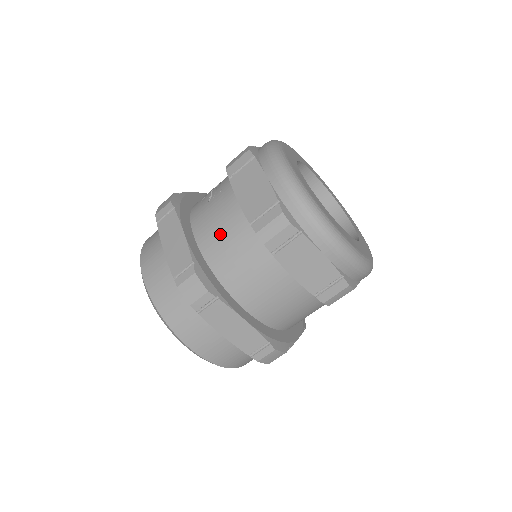
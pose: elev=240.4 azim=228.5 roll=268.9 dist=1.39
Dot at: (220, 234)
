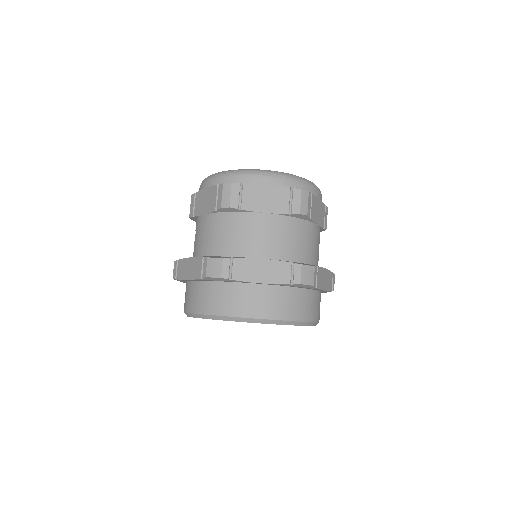
Dot at: (209, 237)
